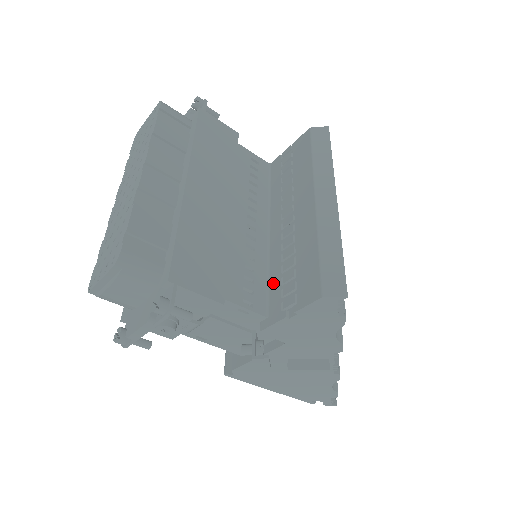
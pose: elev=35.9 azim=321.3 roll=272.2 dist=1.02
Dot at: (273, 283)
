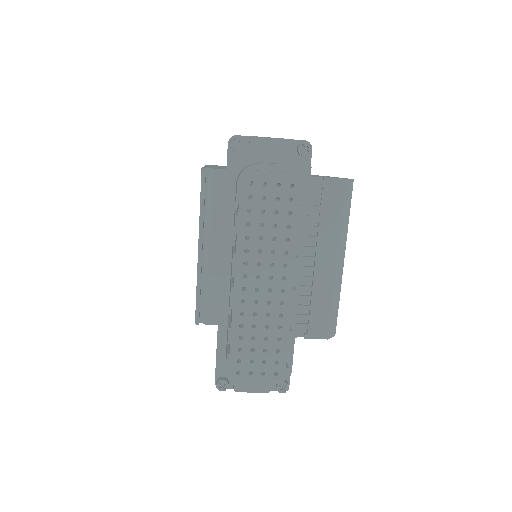
Dot at: occluded
